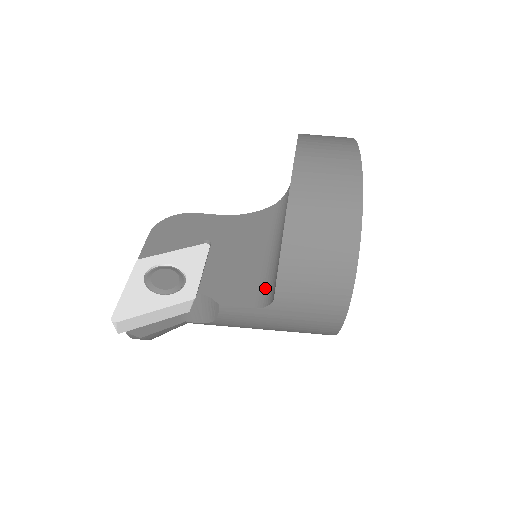
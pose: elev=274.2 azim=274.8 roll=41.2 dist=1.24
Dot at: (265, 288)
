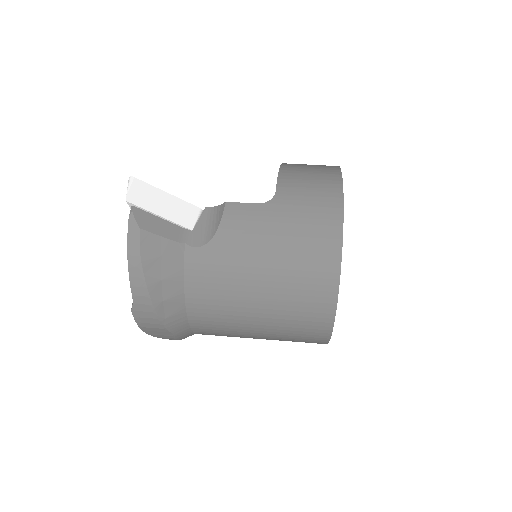
Dot at: occluded
